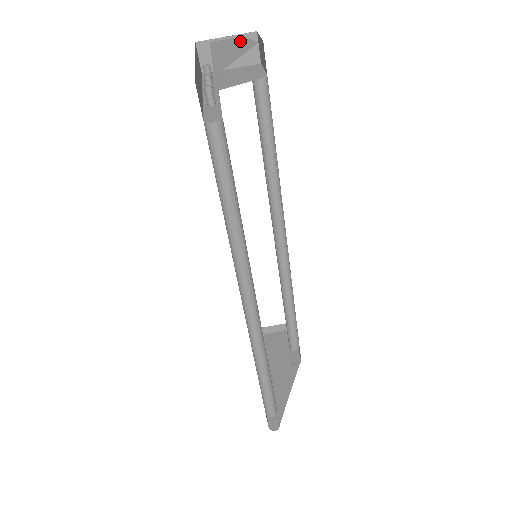
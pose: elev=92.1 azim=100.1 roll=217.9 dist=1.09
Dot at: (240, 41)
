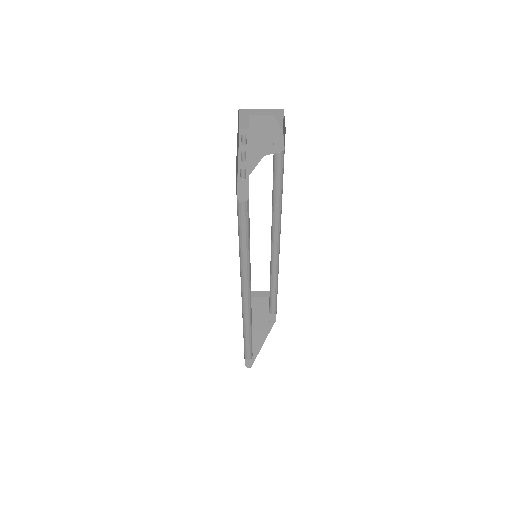
Dot at: (270, 124)
